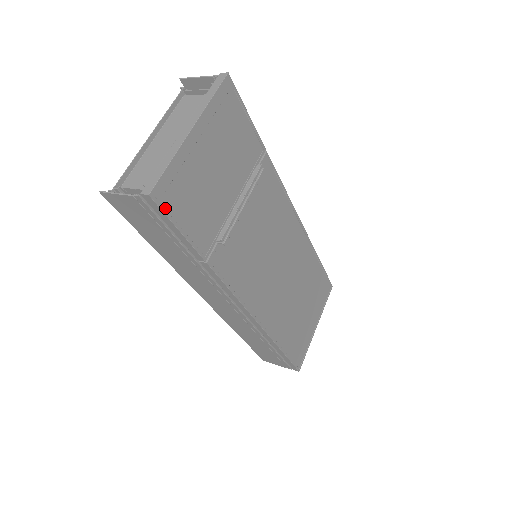
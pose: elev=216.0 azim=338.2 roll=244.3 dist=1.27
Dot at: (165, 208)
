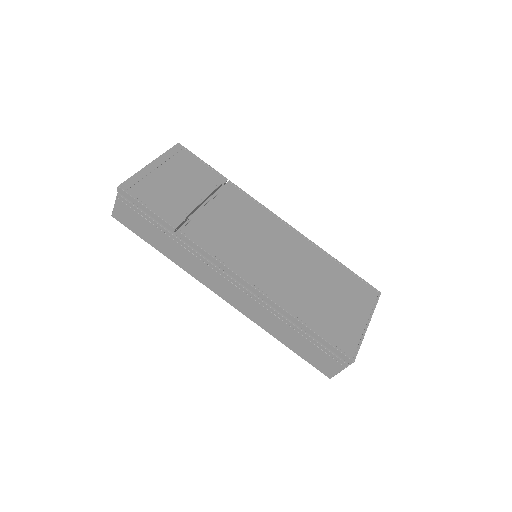
Dot at: (132, 195)
